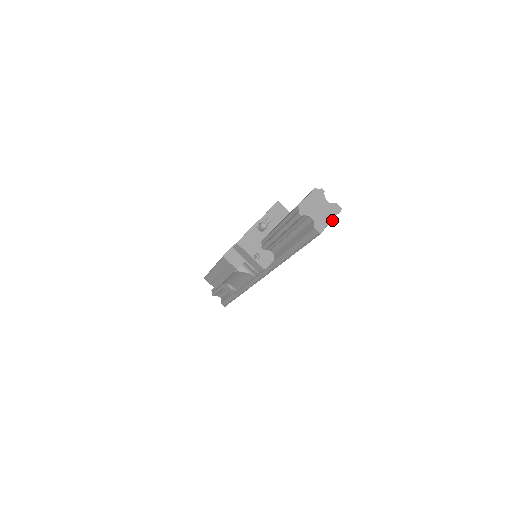
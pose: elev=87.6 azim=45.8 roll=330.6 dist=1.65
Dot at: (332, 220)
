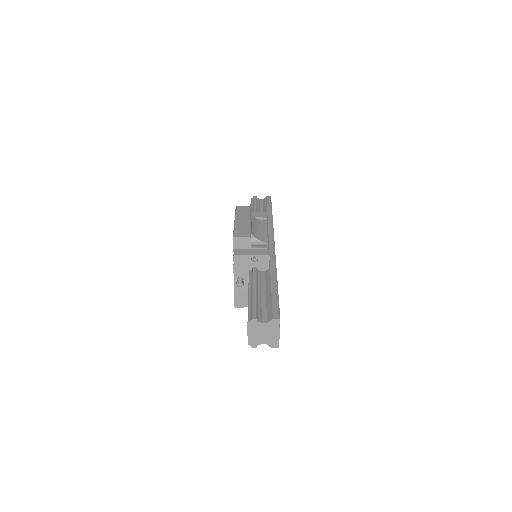
Dot at: (279, 333)
